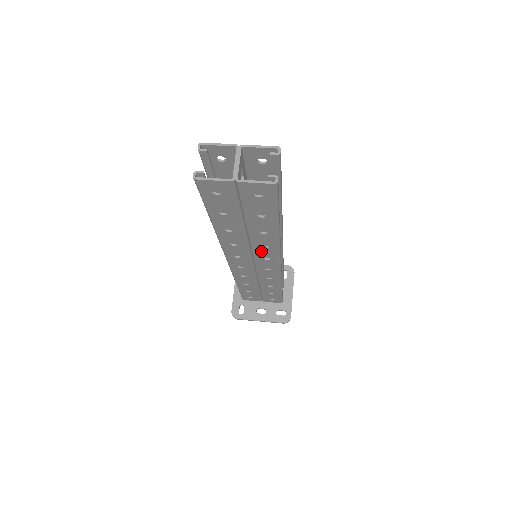
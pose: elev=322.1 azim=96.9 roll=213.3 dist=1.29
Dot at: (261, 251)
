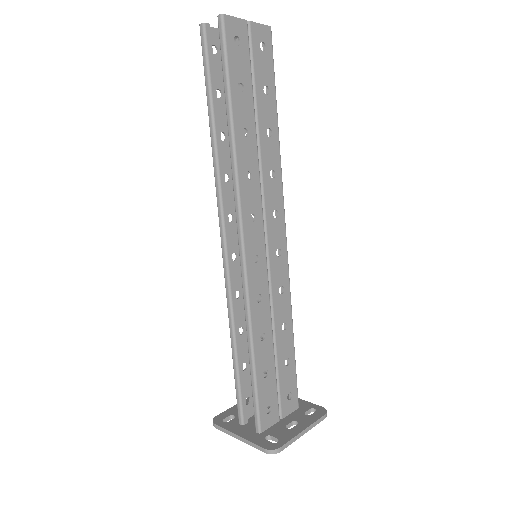
Dot at: (270, 190)
